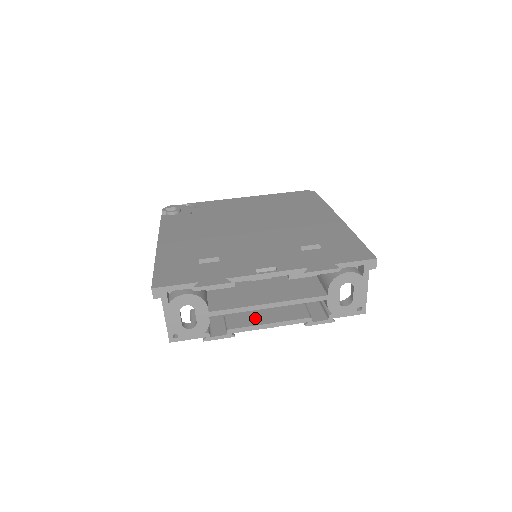
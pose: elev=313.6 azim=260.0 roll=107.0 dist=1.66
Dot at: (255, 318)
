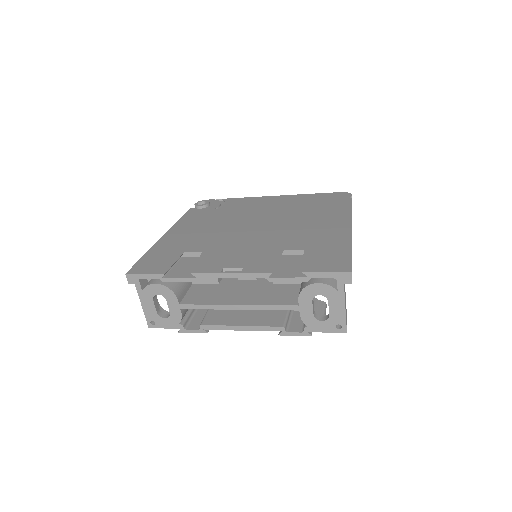
Dot at: (231, 318)
